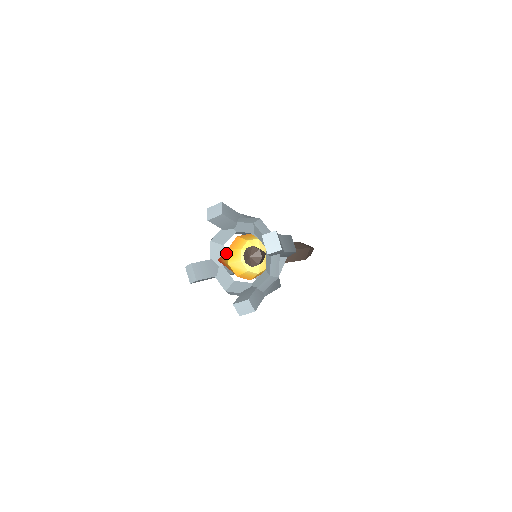
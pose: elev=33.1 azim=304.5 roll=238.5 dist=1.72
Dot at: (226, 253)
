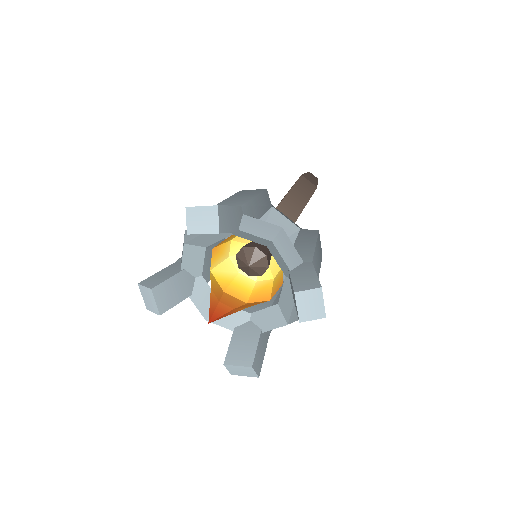
Dot at: occluded
